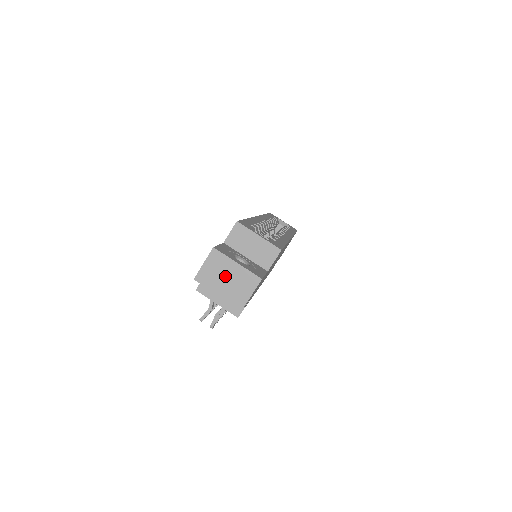
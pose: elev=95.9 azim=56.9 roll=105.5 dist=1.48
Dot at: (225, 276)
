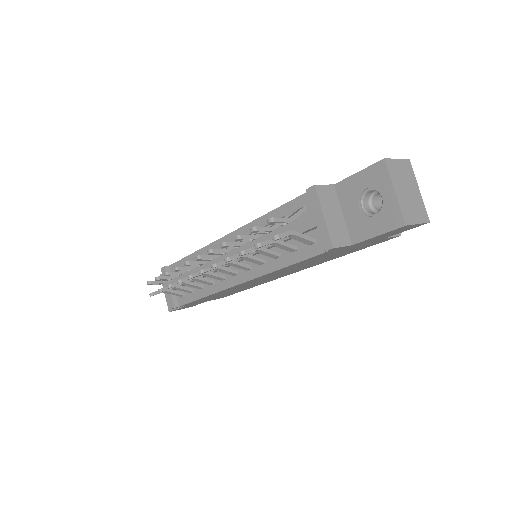
Dot at: (407, 187)
